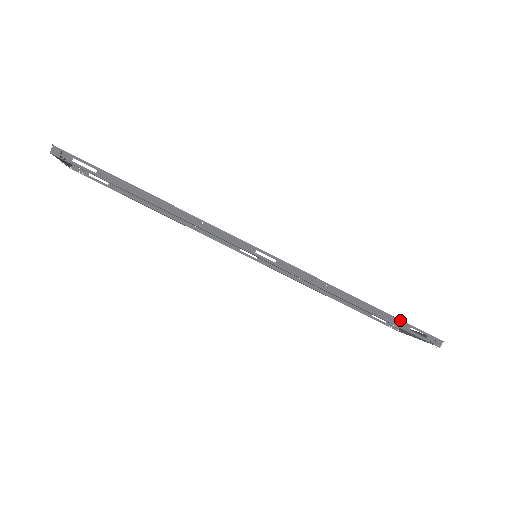
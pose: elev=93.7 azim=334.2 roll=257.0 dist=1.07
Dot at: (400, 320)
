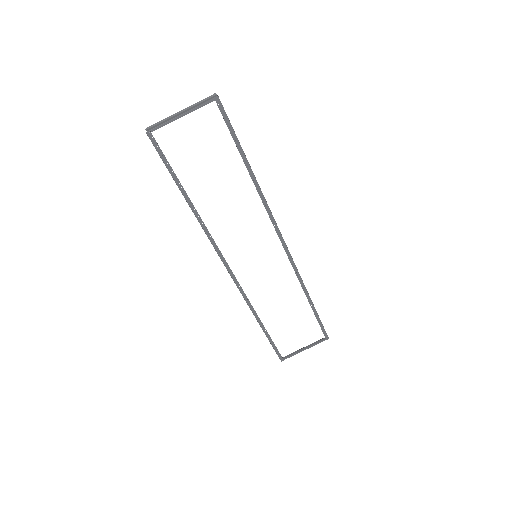
Dot at: occluded
